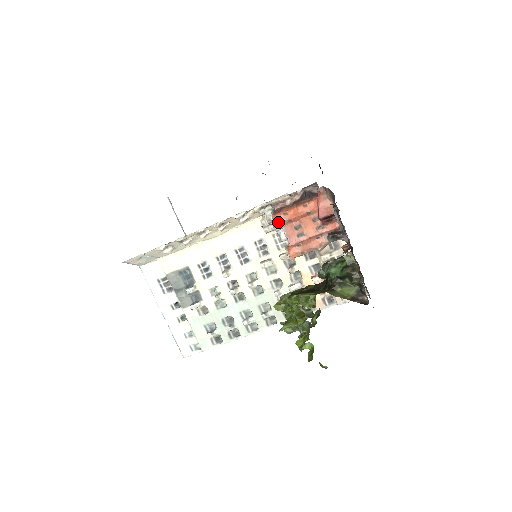
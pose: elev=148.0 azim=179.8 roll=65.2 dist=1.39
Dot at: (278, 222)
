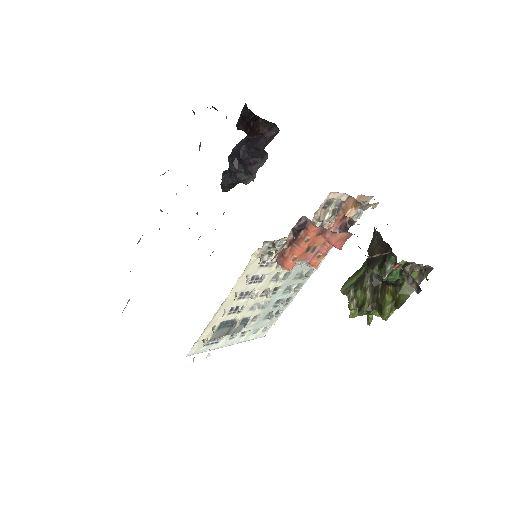
Dot at: (292, 268)
